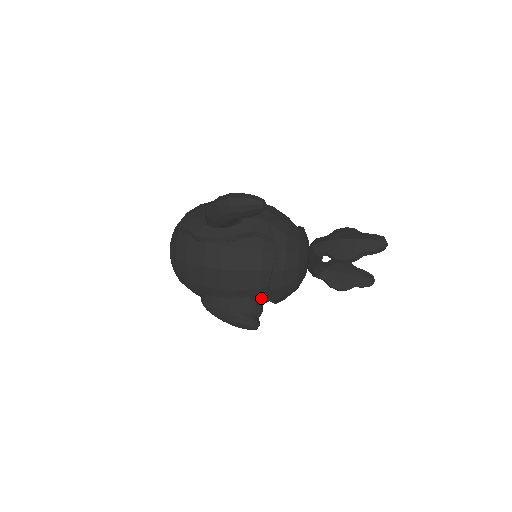
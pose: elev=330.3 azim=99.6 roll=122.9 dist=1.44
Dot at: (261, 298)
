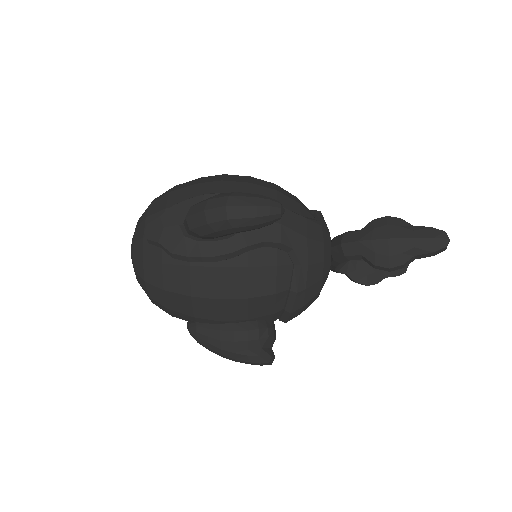
Dot at: (272, 320)
